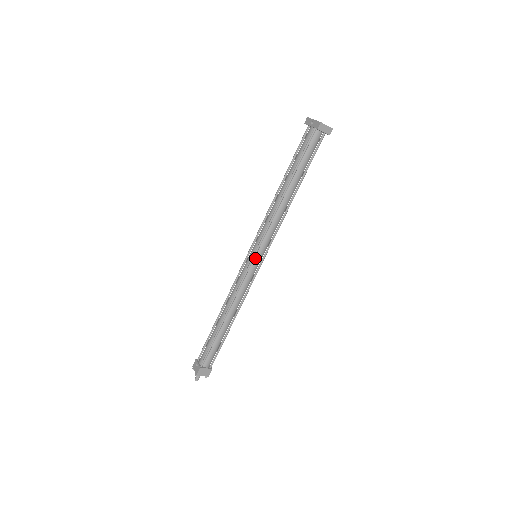
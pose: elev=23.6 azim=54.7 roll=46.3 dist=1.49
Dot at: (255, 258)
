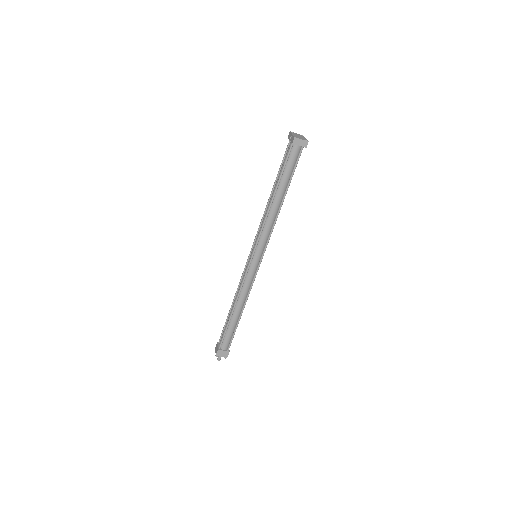
Dot at: (254, 258)
